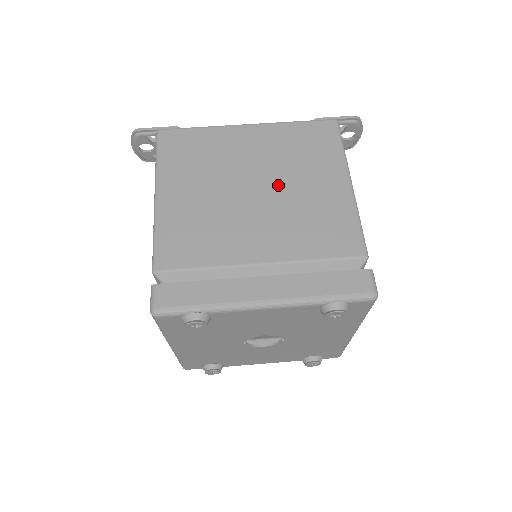
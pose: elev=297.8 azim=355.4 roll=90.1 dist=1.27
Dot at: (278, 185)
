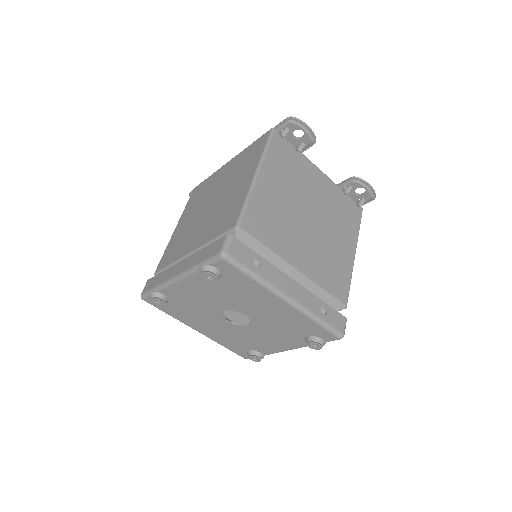
Dot at: (221, 196)
